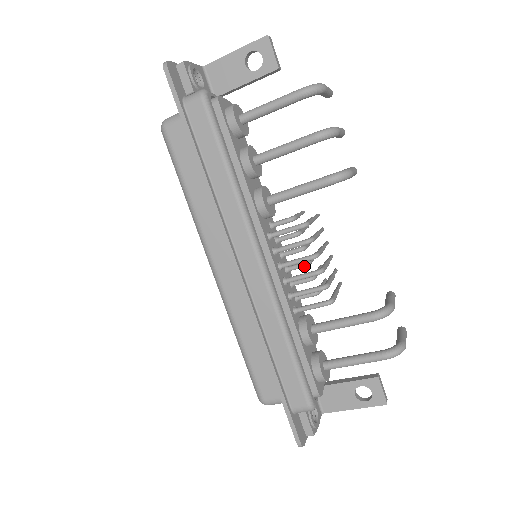
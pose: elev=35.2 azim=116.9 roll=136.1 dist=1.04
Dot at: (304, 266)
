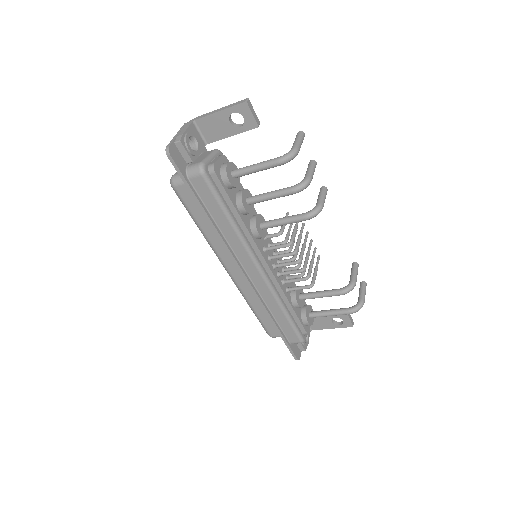
Dot at: occluded
